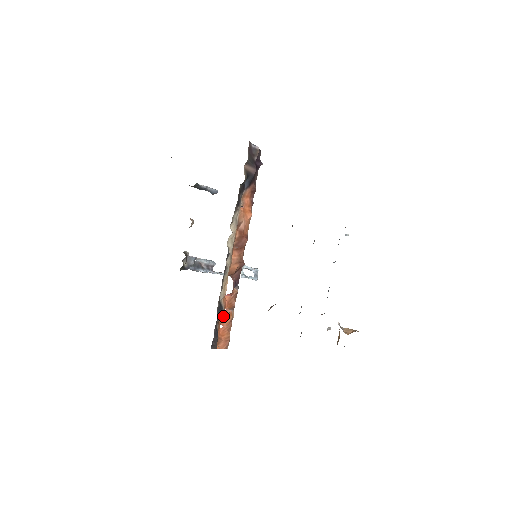
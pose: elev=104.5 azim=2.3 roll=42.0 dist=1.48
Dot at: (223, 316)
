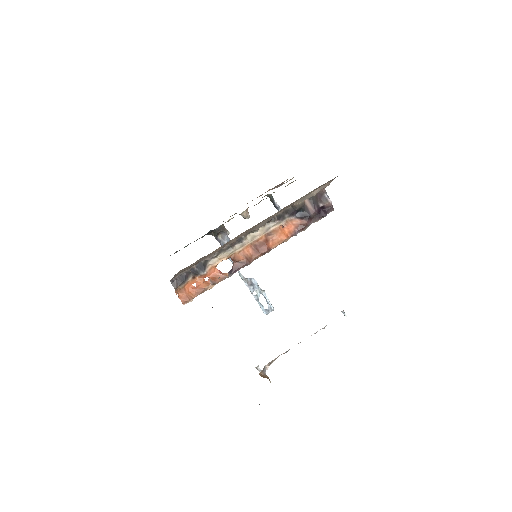
Dot at: (202, 279)
